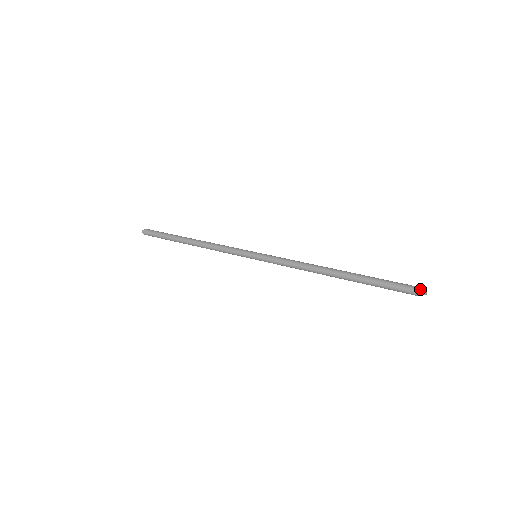
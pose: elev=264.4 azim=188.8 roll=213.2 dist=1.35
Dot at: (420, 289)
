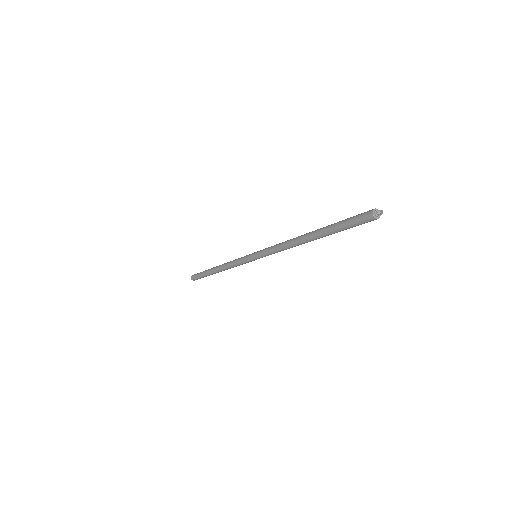
Dot at: (372, 216)
